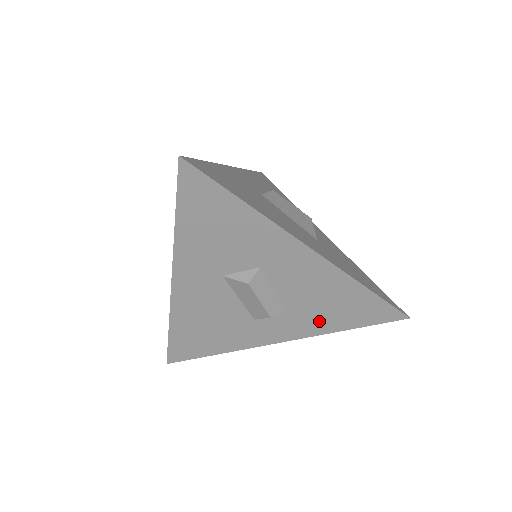
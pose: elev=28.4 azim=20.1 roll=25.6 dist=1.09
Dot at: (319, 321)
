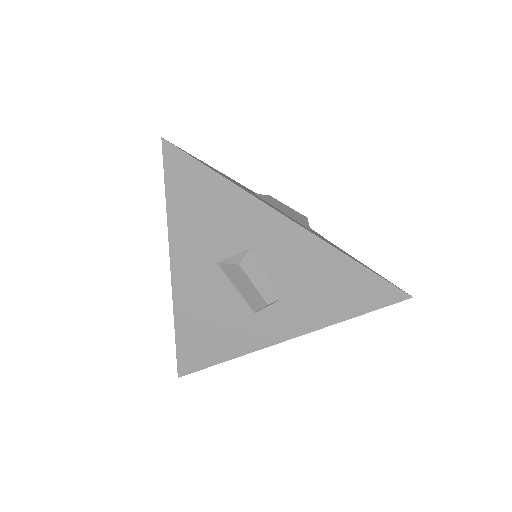
Dot at: (319, 309)
